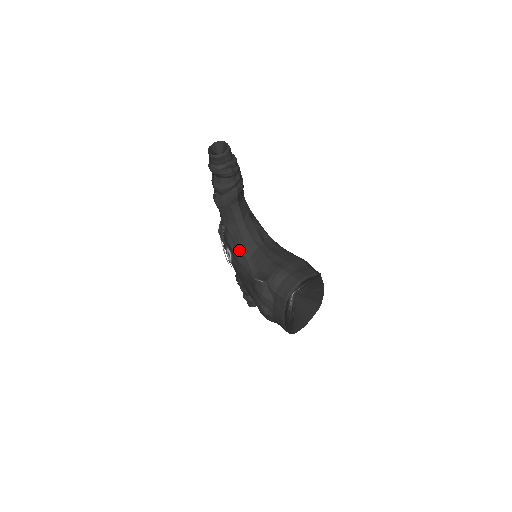
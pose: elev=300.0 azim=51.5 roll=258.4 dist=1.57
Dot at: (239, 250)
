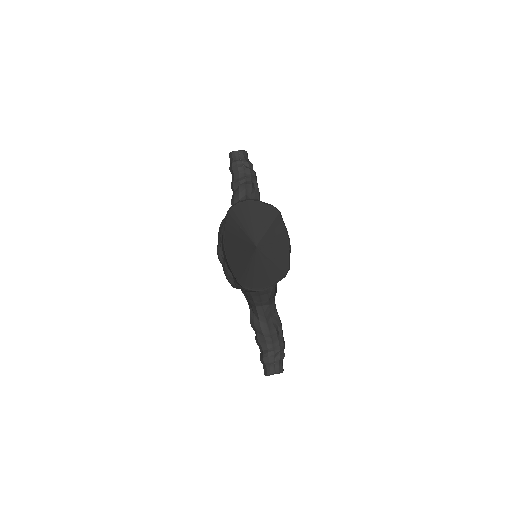
Dot at: occluded
